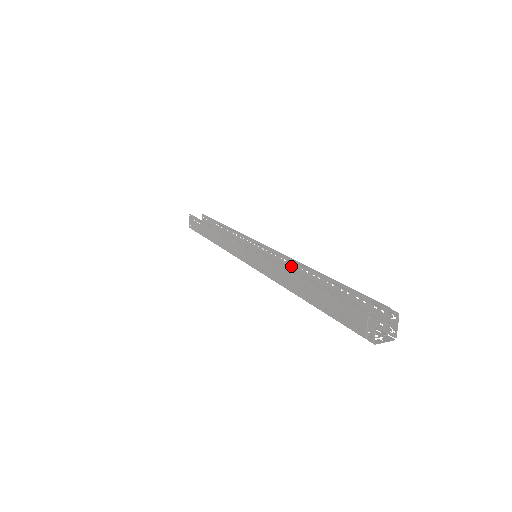
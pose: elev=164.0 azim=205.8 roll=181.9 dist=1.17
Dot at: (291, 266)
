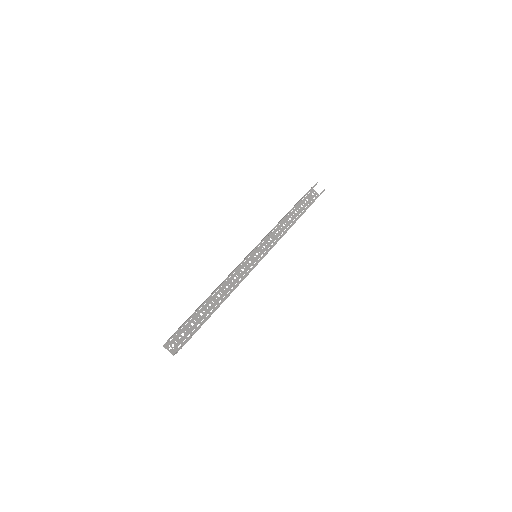
Dot at: occluded
